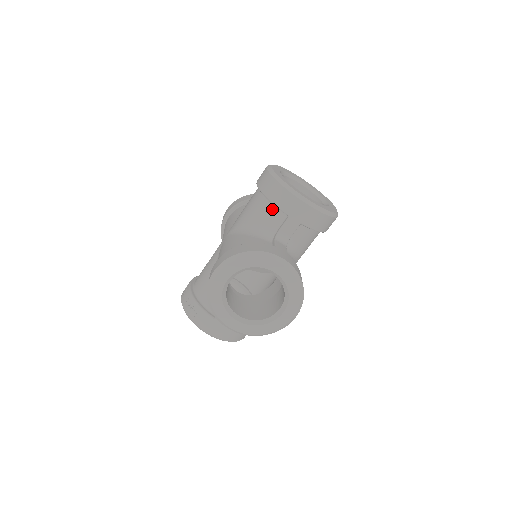
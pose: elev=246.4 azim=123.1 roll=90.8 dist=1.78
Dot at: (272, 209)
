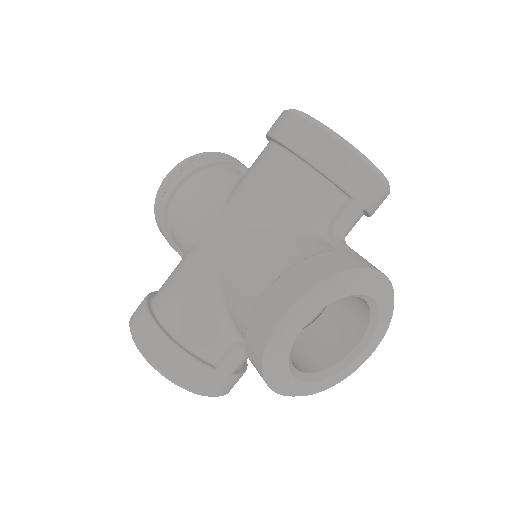
Dot at: occluded
